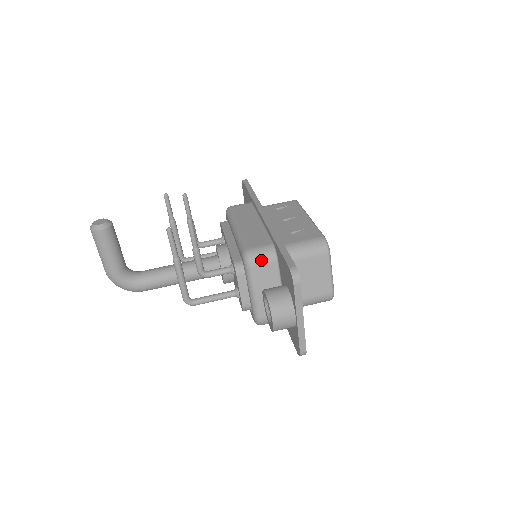
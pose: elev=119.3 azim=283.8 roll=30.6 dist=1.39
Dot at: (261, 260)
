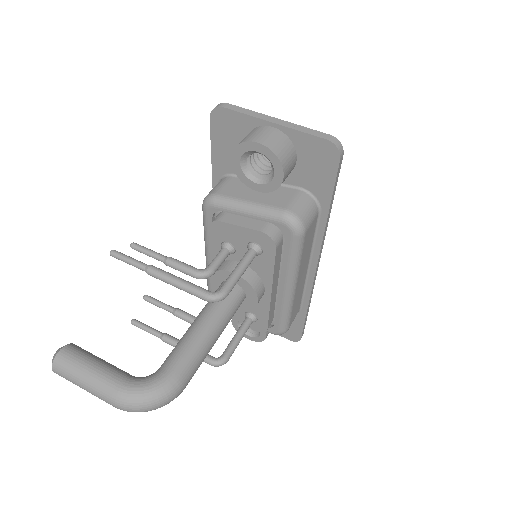
Dot at: (218, 187)
